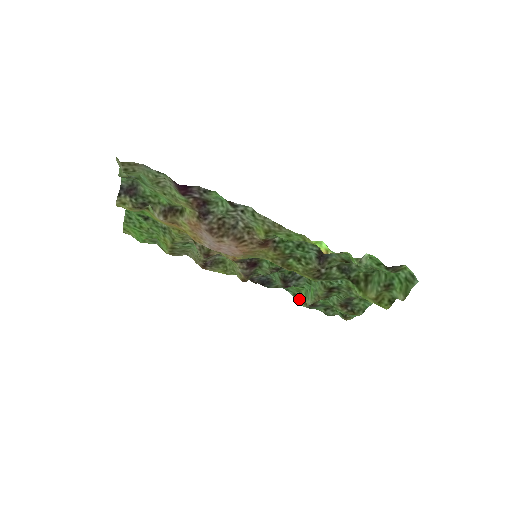
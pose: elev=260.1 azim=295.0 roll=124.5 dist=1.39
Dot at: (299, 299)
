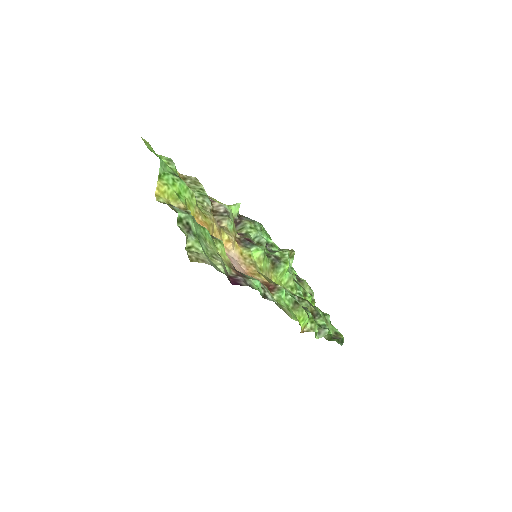
Dot at: occluded
